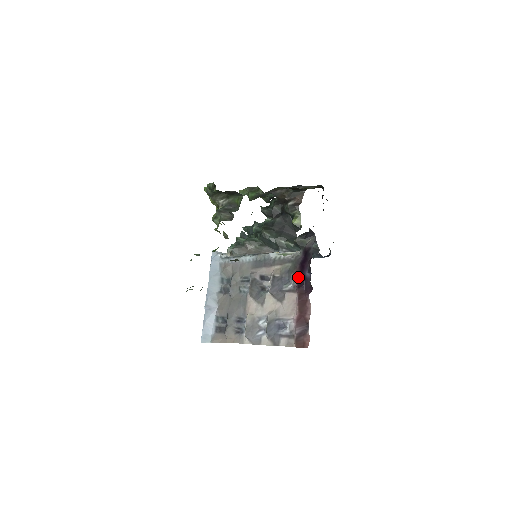
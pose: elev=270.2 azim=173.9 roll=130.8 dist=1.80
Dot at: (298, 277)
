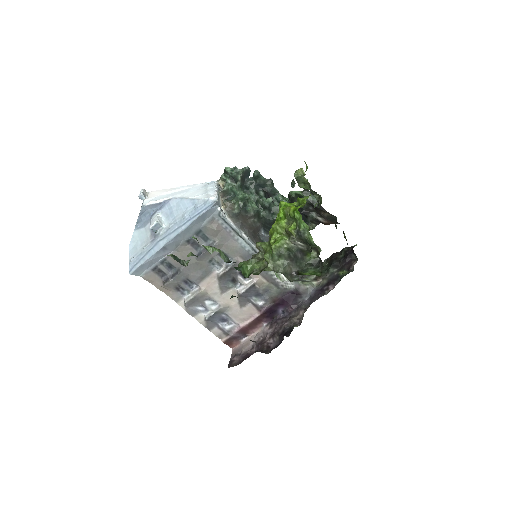
Dot at: (271, 304)
